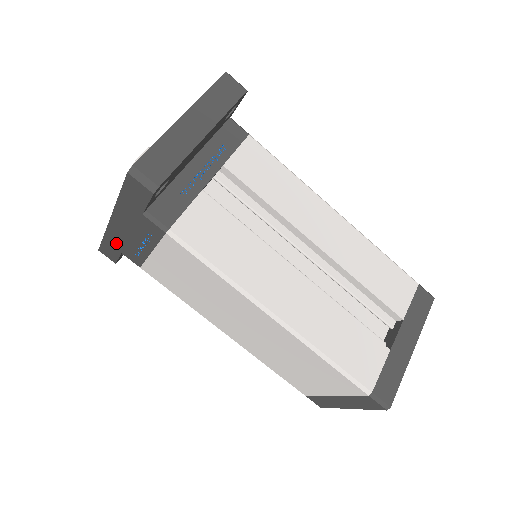
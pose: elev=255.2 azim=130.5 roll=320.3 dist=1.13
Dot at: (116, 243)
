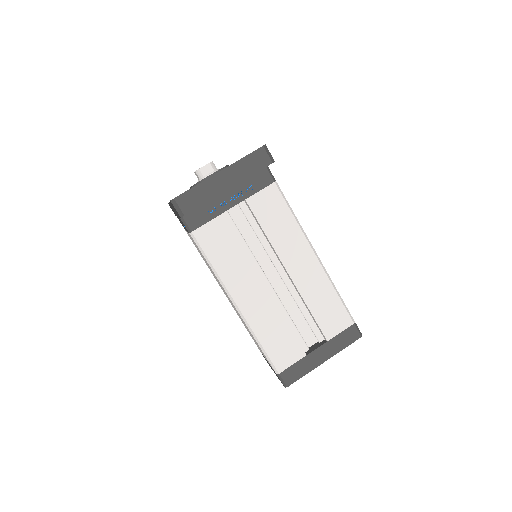
Dot at: occluded
